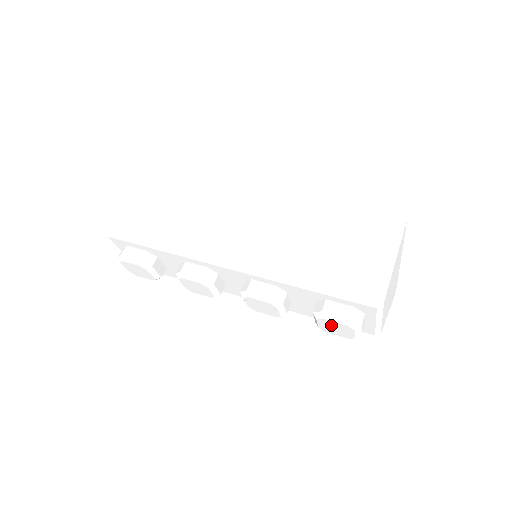
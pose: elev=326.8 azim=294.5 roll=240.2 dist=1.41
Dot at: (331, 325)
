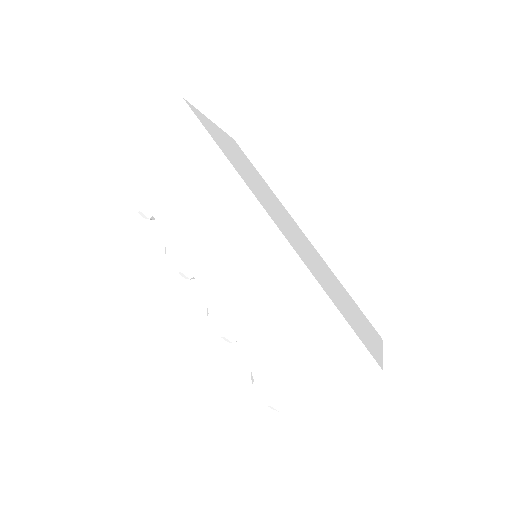
Dot at: occluded
